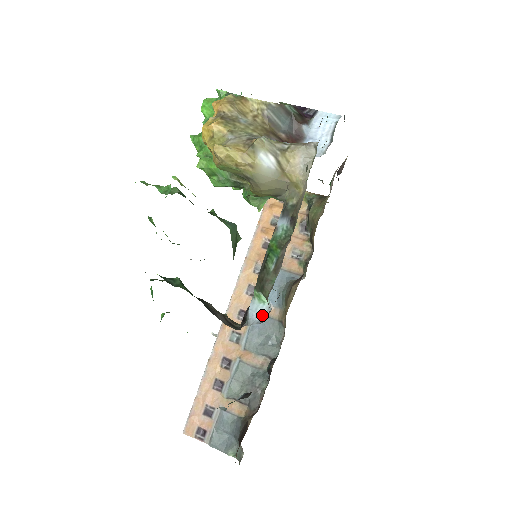
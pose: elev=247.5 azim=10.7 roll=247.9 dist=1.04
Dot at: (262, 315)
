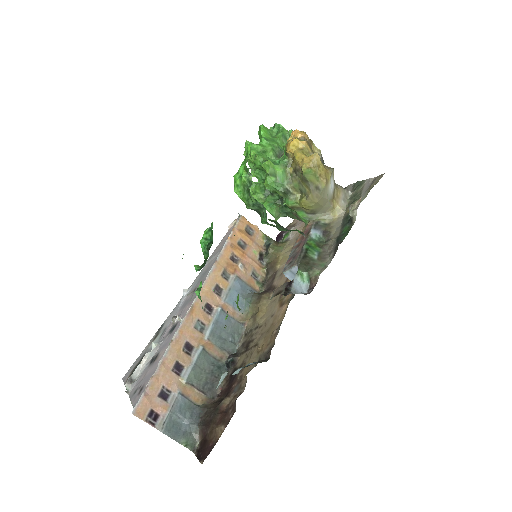
Dot at: (303, 290)
